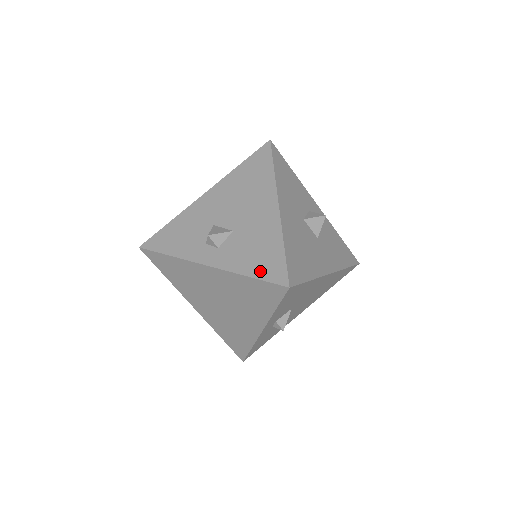
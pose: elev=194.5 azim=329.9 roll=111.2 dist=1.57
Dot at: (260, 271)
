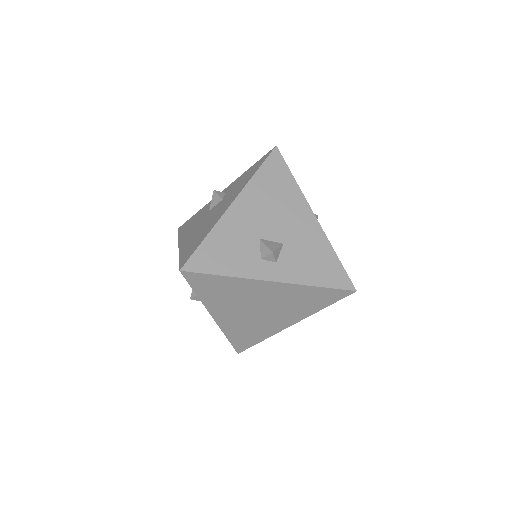
Dot at: (327, 280)
